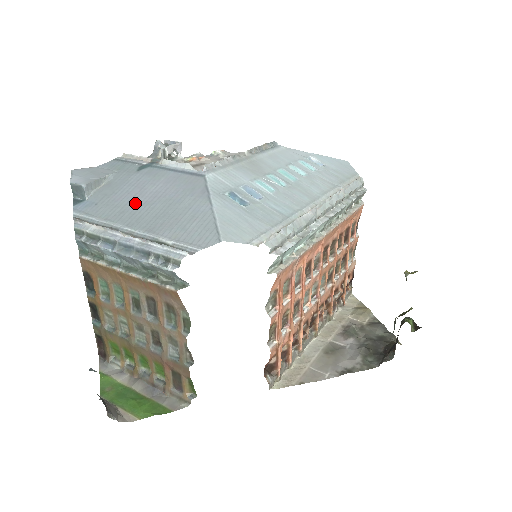
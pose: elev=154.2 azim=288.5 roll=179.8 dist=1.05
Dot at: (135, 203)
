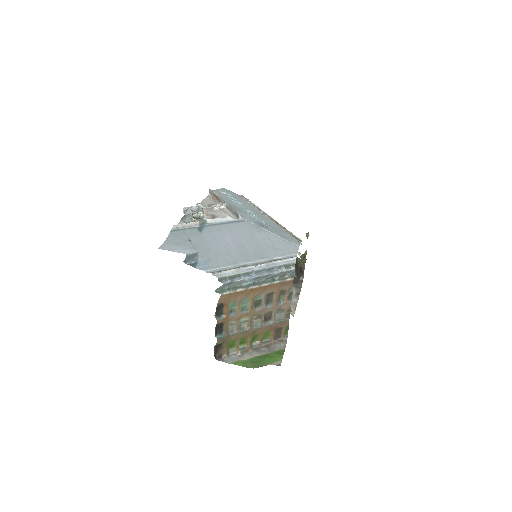
Dot at: (232, 249)
